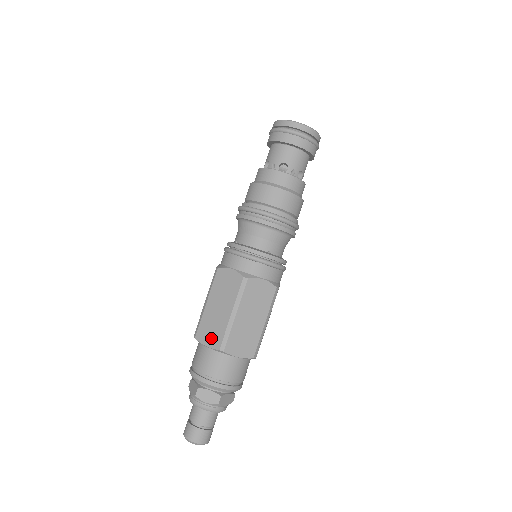
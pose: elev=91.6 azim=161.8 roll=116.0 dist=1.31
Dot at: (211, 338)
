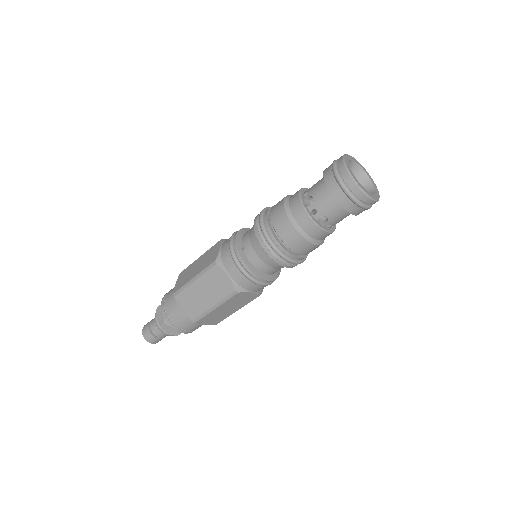
Dot at: (188, 309)
